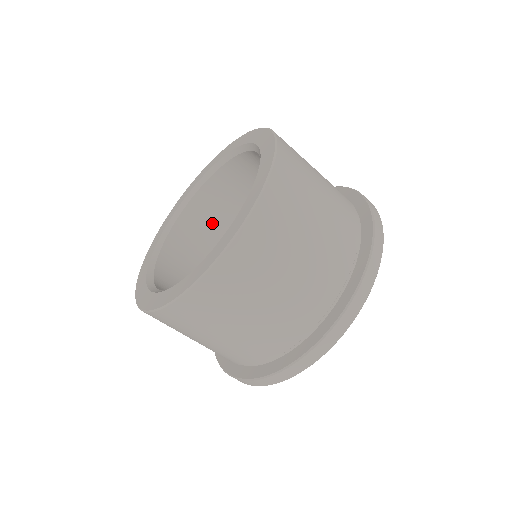
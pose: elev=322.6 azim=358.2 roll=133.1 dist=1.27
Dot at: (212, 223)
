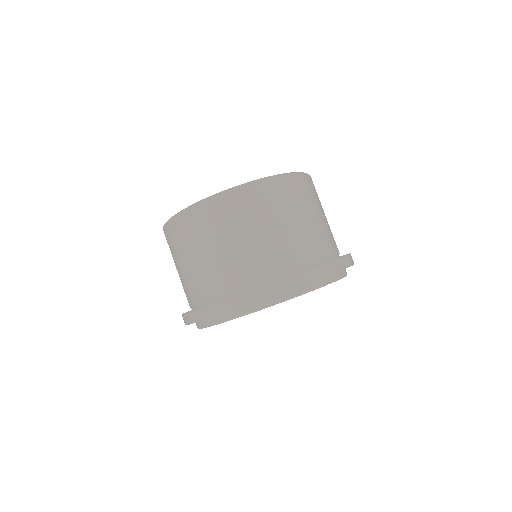
Dot at: occluded
